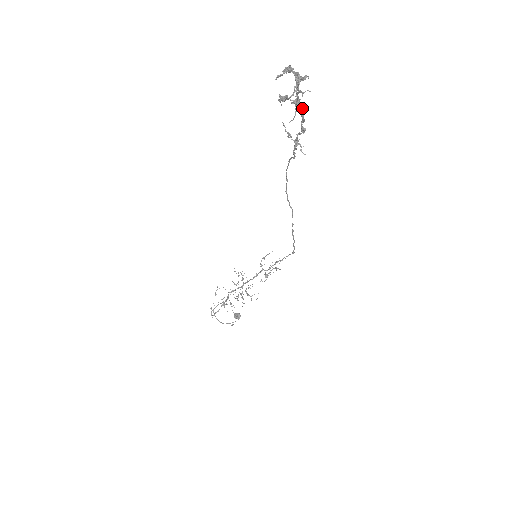
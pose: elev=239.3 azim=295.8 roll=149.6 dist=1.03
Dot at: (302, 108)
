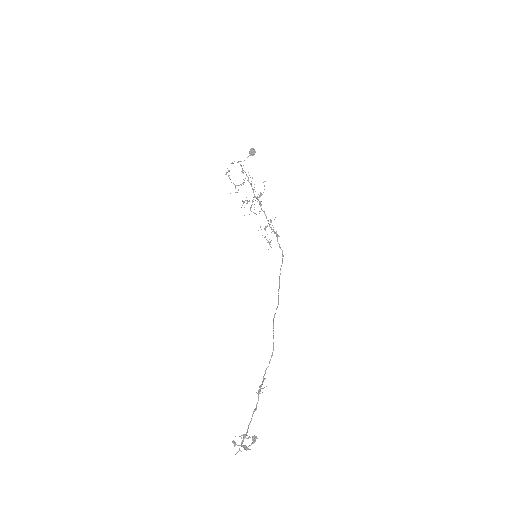
Dot at: (247, 432)
